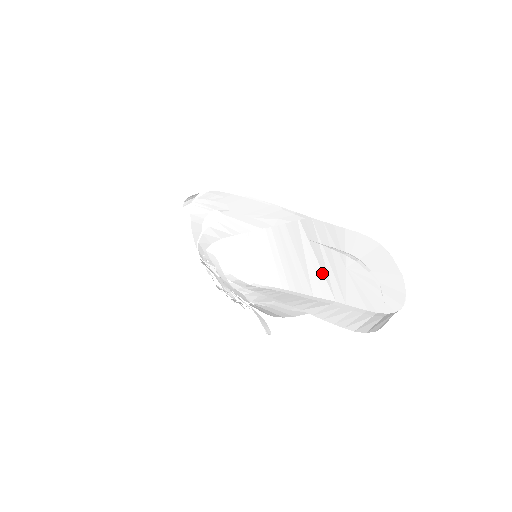
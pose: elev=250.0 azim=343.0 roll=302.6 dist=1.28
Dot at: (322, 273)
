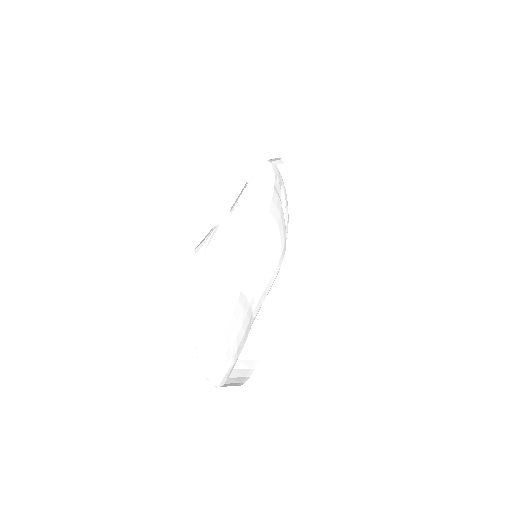
Dot at: occluded
